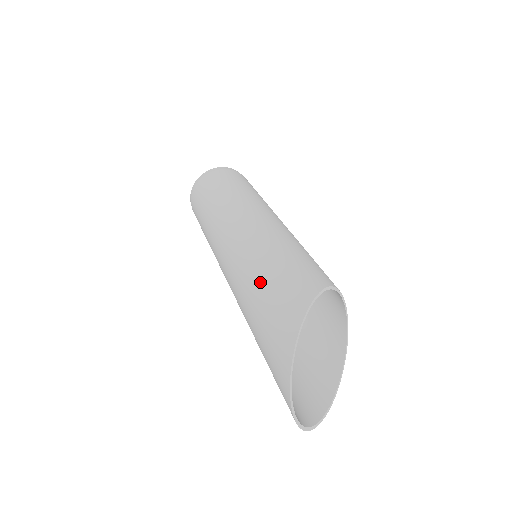
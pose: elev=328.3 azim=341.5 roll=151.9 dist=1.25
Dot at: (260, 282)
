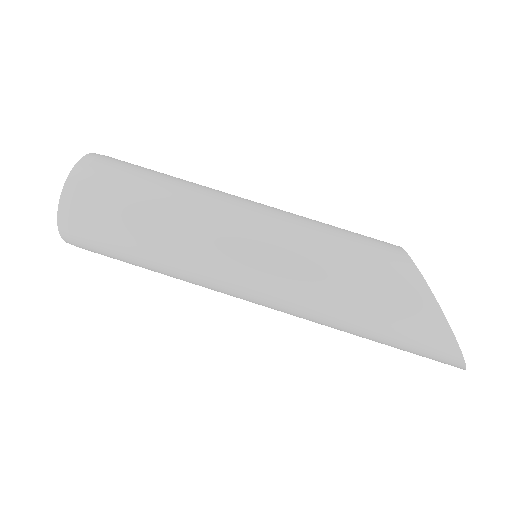
Dot at: (360, 309)
